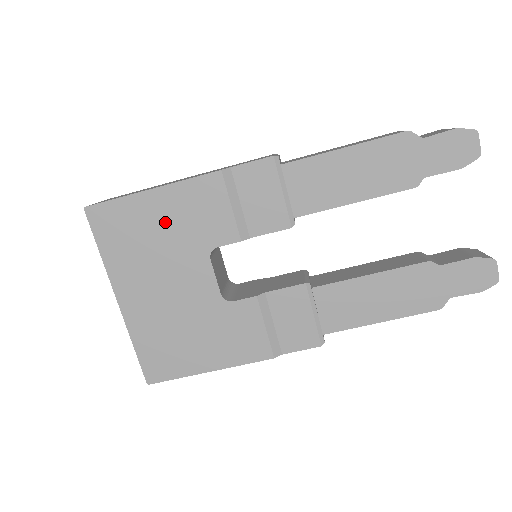
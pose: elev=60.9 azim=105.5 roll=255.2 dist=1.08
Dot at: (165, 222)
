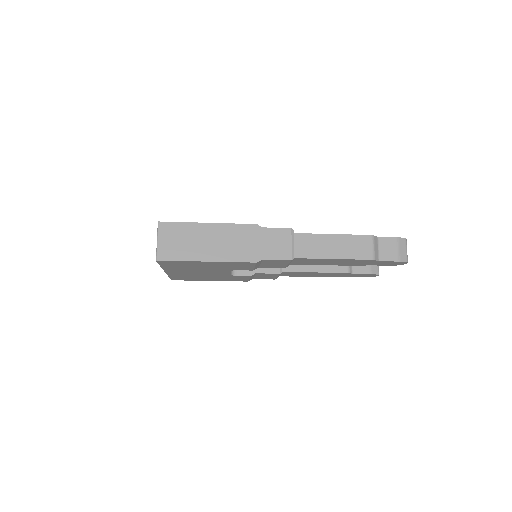
Dot at: (210, 266)
